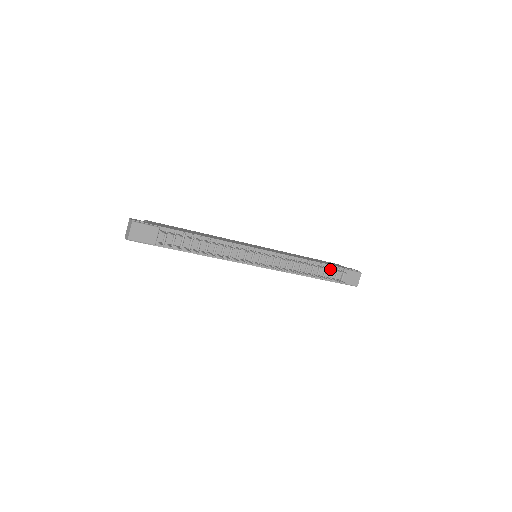
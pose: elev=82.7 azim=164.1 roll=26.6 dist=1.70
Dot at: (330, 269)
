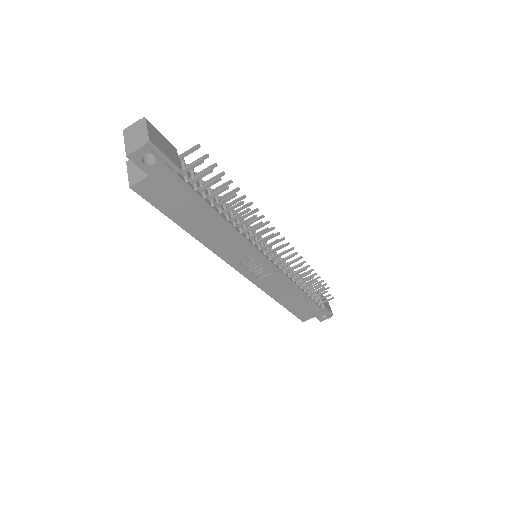
Dot at: occluded
